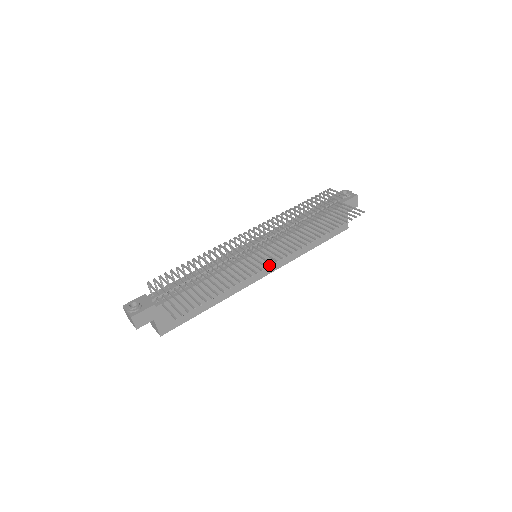
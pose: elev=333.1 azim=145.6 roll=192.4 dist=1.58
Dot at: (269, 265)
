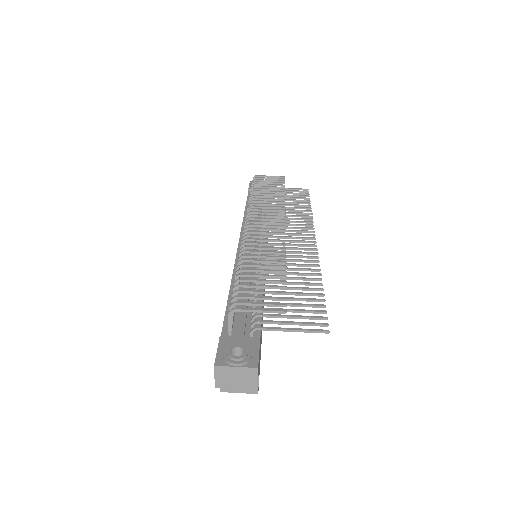
Dot at: occluded
